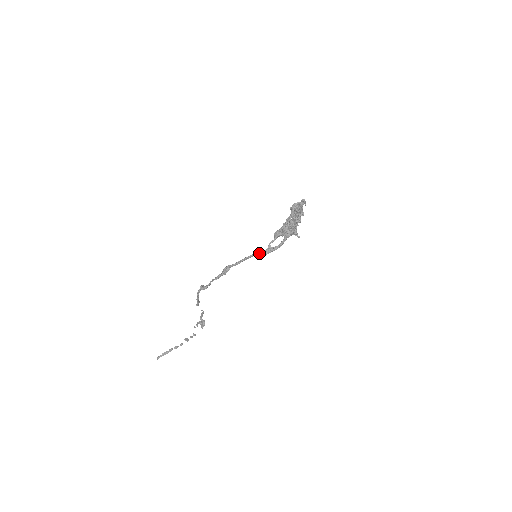
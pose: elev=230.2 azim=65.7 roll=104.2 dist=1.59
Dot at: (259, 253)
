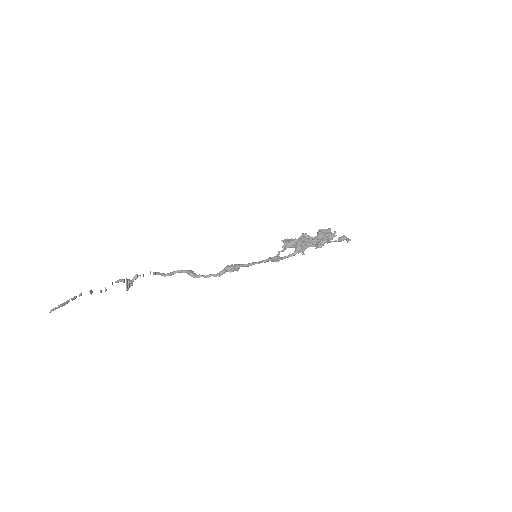
Dot at: occluded
